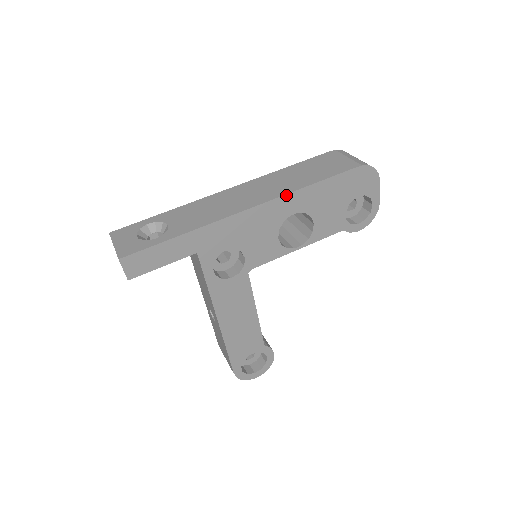
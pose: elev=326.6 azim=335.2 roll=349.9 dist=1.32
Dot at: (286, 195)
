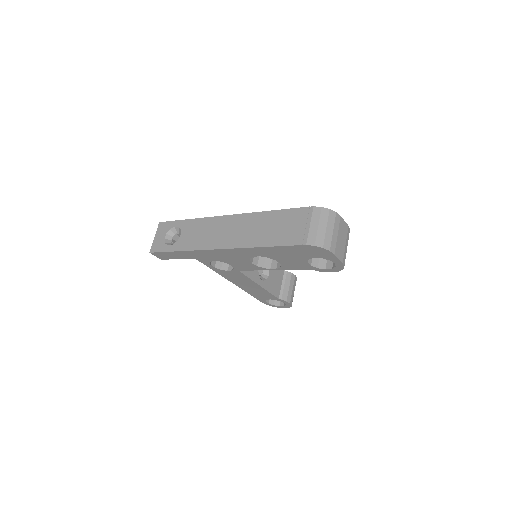
Dot at: (243, 248)
